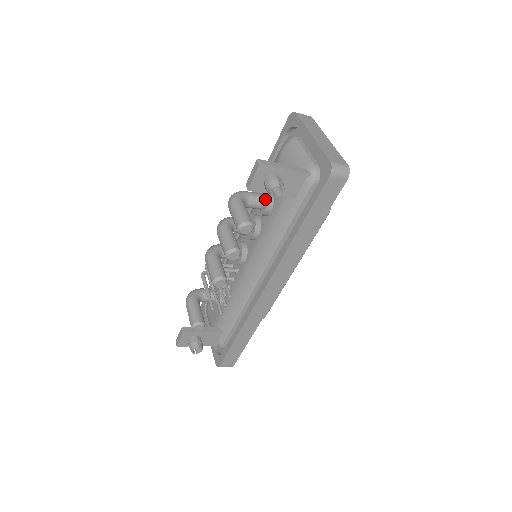
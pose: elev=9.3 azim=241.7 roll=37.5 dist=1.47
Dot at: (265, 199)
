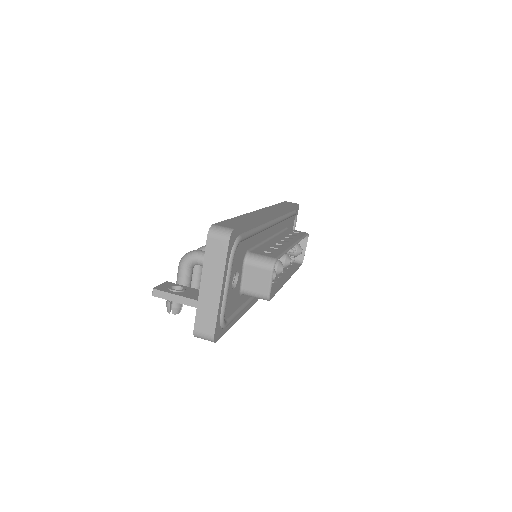
Dot at: occluded
